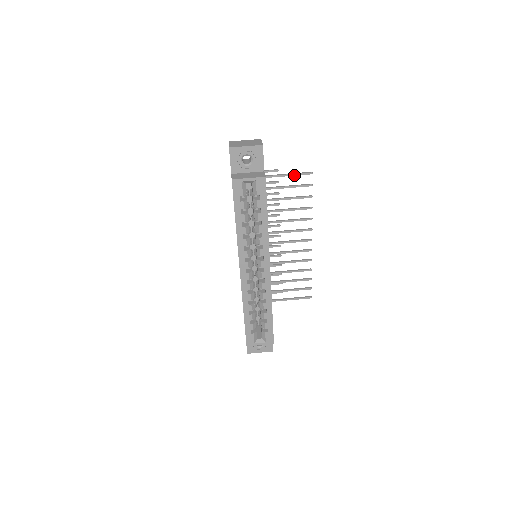
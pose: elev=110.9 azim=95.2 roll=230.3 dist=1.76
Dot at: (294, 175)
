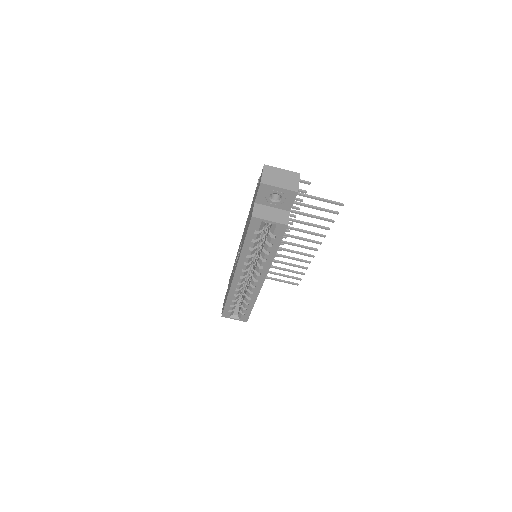
Dot at: (323, 201)
